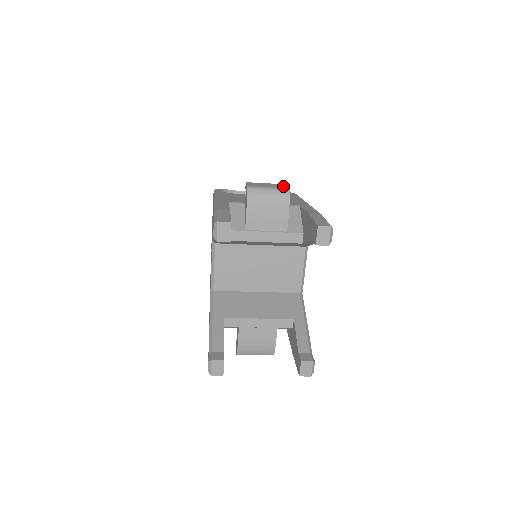
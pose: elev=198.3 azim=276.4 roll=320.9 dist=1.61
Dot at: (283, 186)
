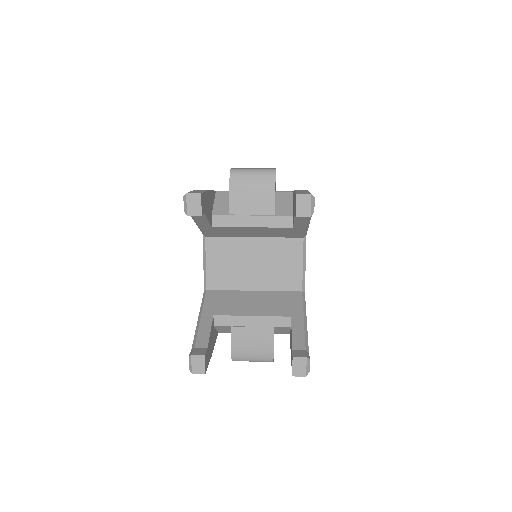
Dot at: (270, 168)
